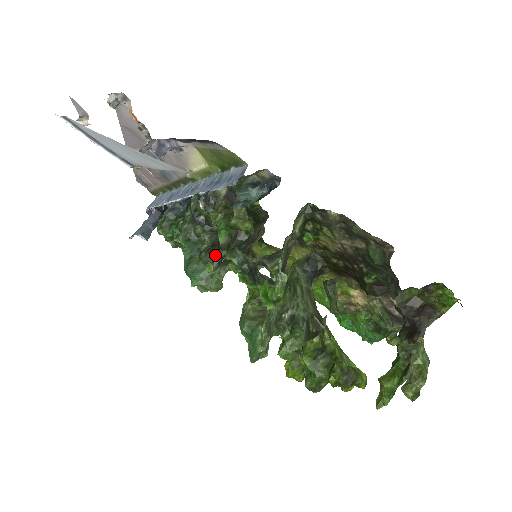
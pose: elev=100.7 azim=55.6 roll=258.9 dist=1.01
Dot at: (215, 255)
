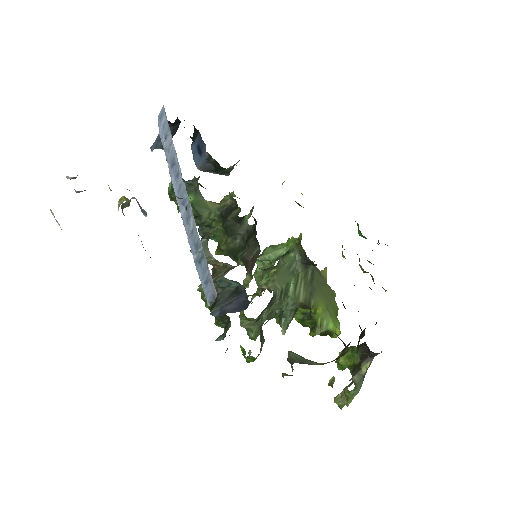
Dot at: occluded
